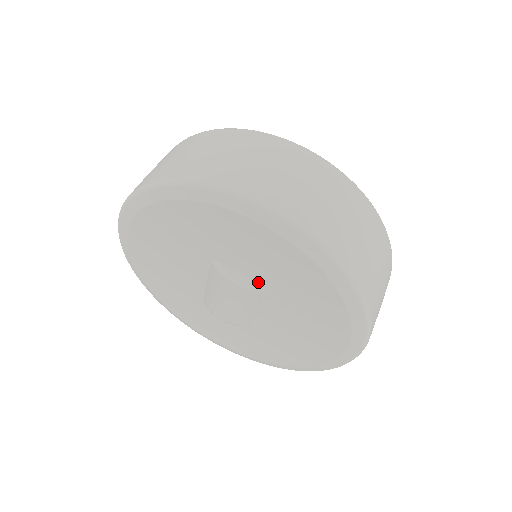
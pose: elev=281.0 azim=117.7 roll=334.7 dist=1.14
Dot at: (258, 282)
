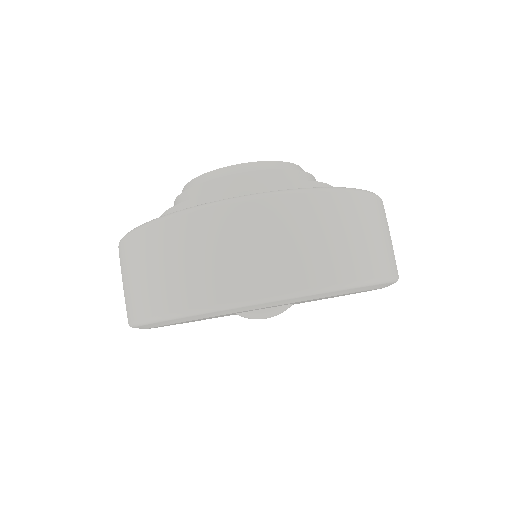
Dot at: (284, 305)
